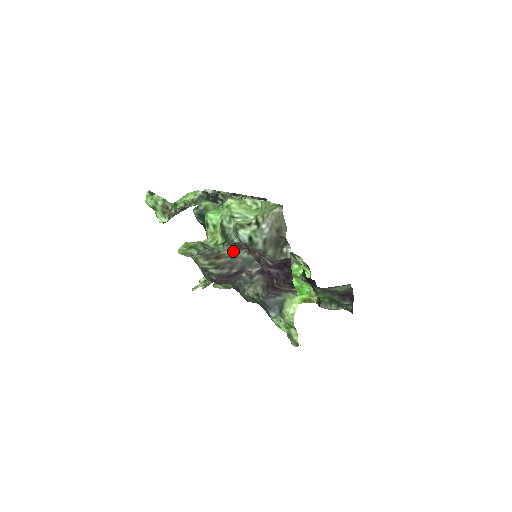
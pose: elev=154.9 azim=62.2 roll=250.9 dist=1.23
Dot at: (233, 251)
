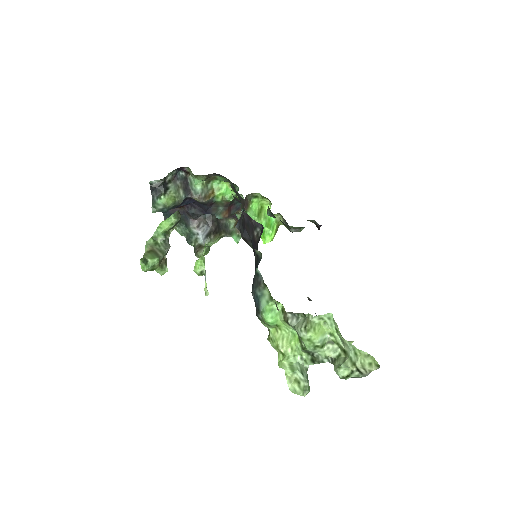
Dot at: occluded
